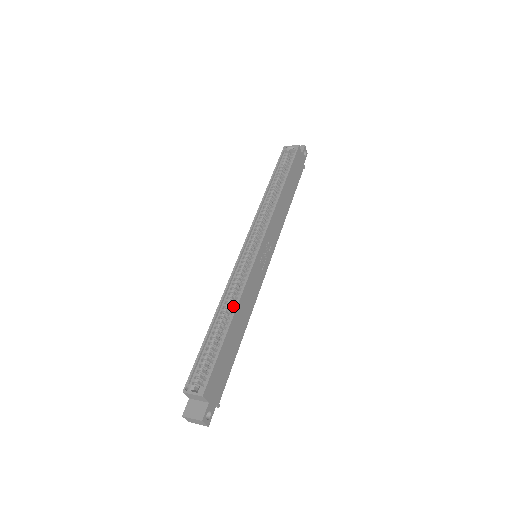
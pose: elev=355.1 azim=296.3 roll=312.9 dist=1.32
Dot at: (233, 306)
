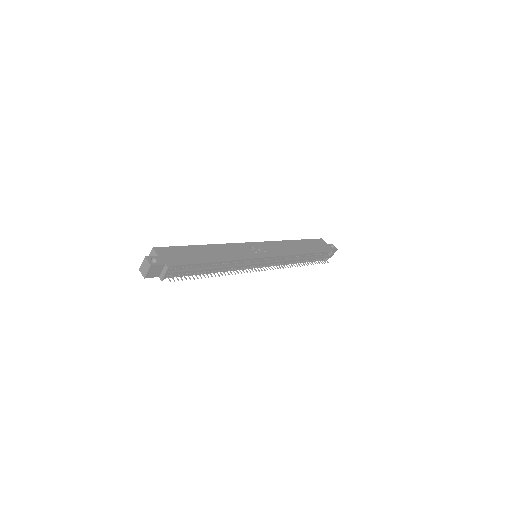
Dot at: occluded
